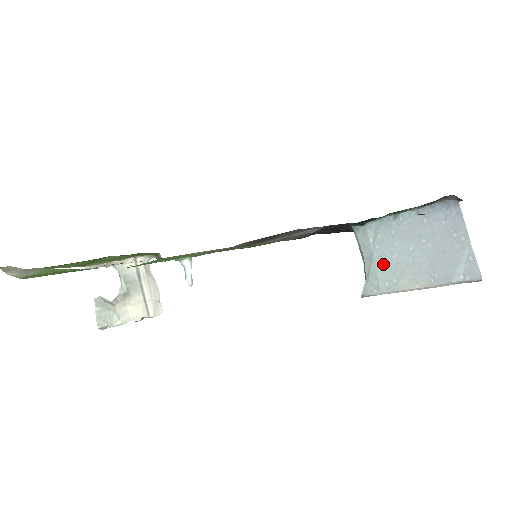
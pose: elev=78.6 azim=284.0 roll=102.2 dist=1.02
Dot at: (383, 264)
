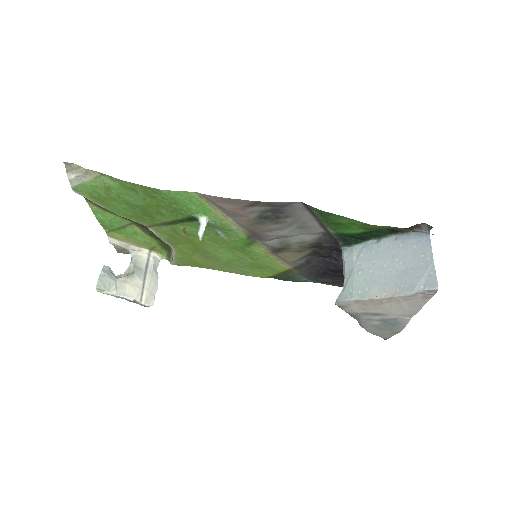
Dot at: (360, 276)
